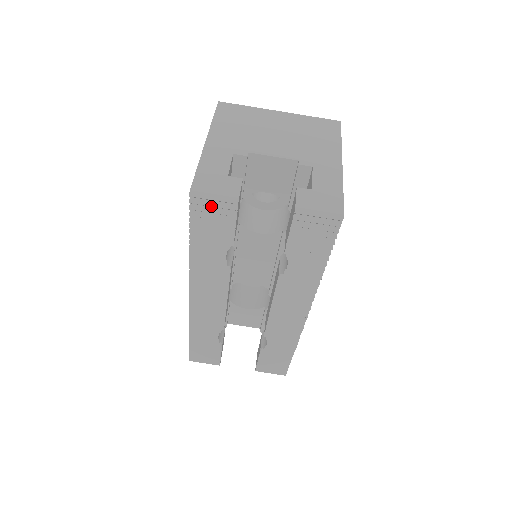
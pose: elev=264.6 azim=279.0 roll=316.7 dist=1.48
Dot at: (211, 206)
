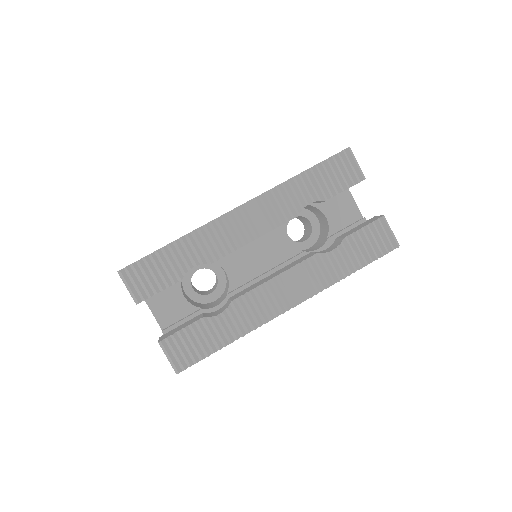
Dot at: (350, 165)
